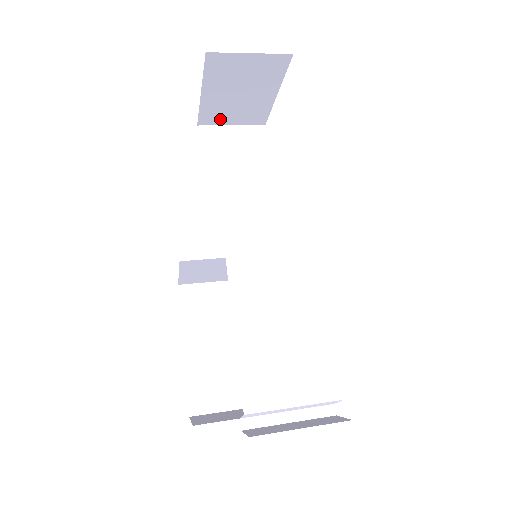
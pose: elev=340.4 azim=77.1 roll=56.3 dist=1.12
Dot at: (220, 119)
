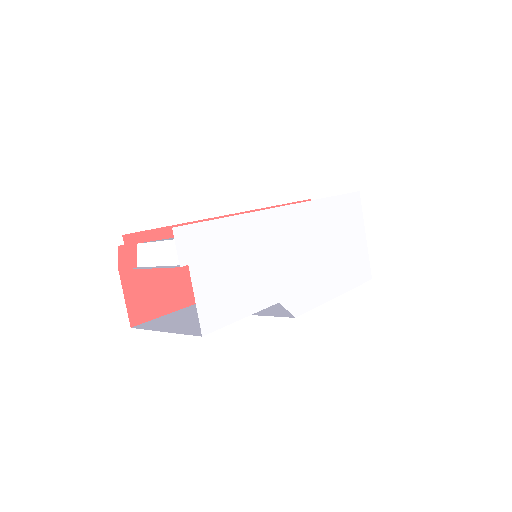
Dot at: occluded
